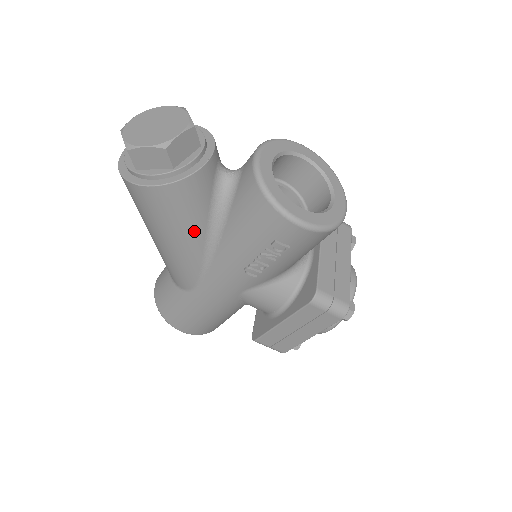
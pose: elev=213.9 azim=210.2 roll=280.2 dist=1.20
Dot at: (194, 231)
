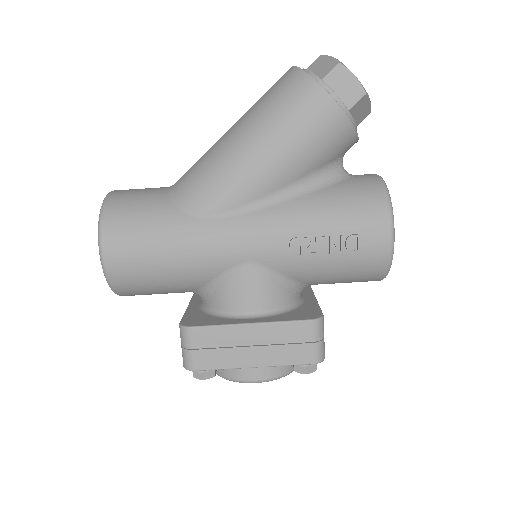
Dot at: (295, 167)
